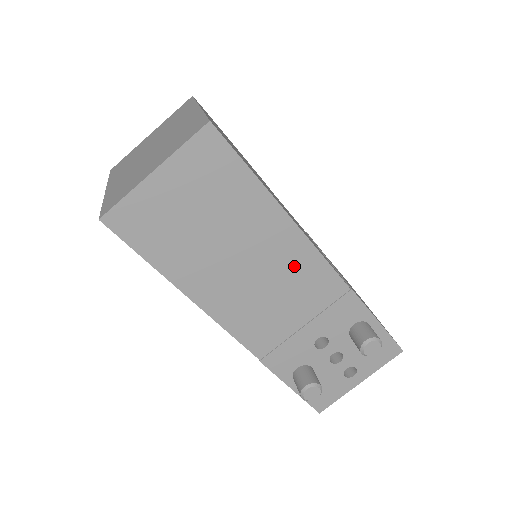
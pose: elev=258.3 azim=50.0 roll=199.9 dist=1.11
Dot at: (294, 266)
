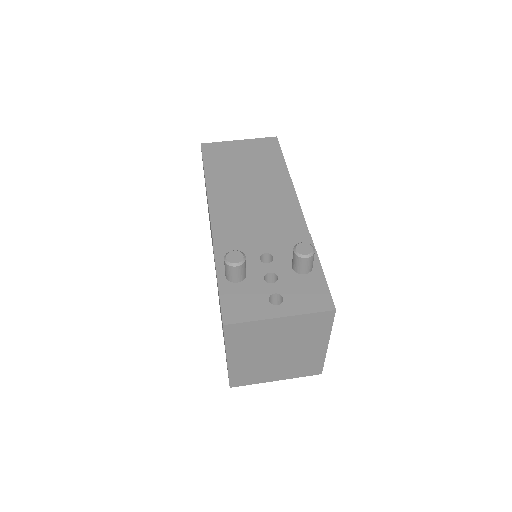
Dot at: (278, 202)
